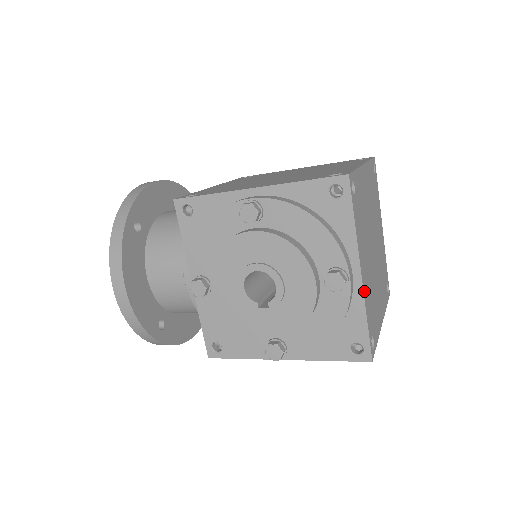
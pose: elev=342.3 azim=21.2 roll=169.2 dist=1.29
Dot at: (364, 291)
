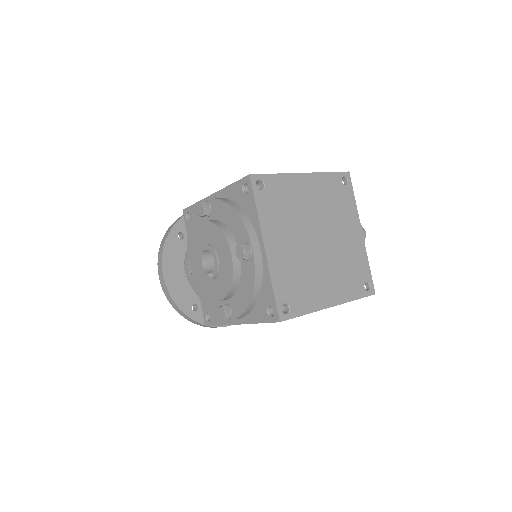
Dot at: (270, 263)
